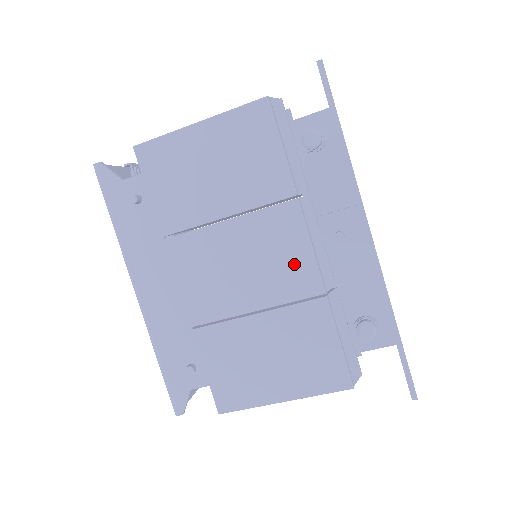
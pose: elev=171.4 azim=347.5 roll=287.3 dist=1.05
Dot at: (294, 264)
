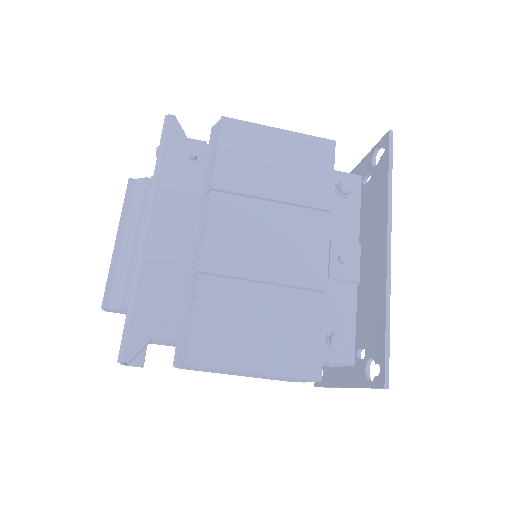
Dot at: (310, 258)
